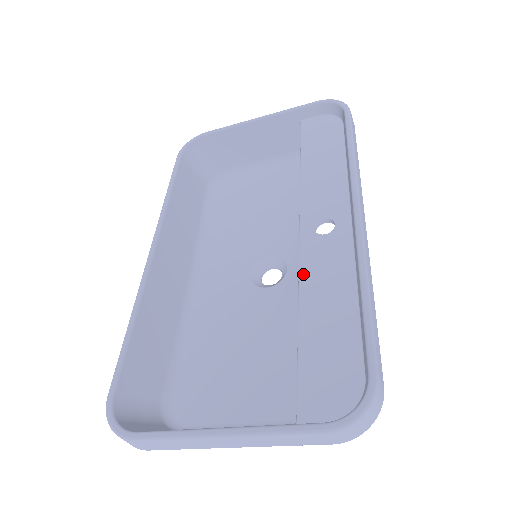
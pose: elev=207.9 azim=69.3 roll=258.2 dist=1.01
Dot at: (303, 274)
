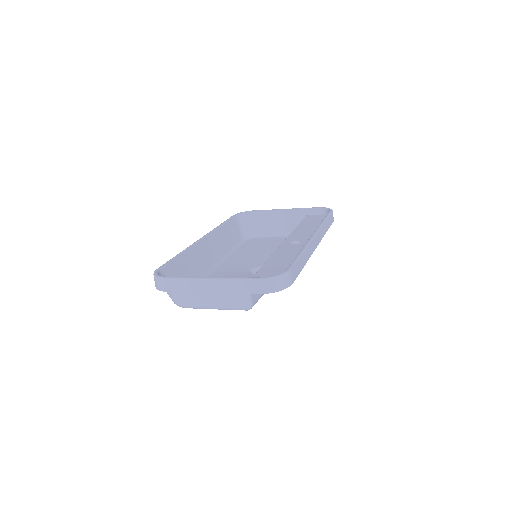
Dot at: (276, 253)
